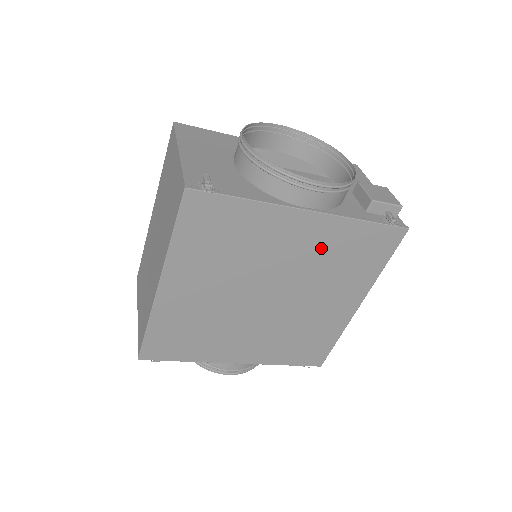
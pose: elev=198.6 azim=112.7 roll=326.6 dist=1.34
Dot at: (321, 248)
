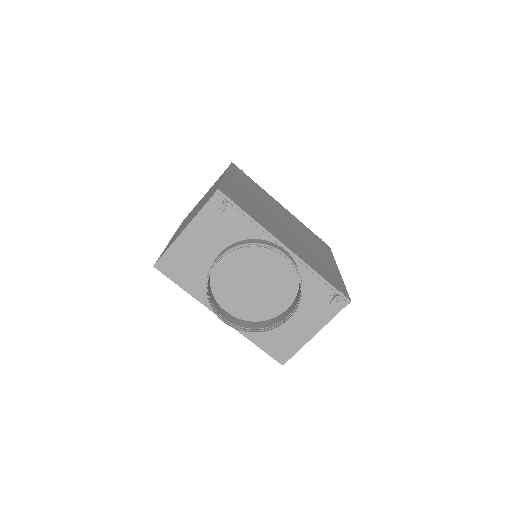
Dot at: (297, 224)
